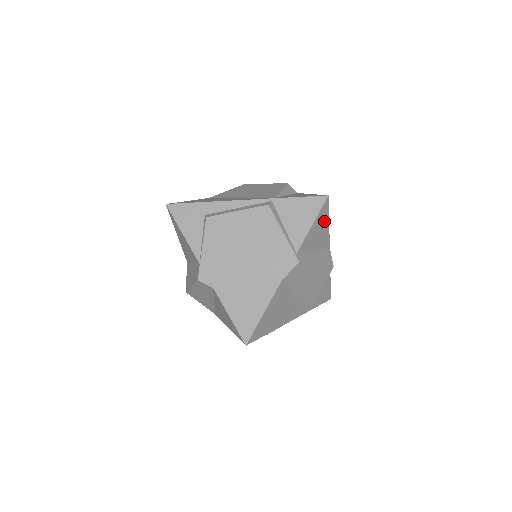
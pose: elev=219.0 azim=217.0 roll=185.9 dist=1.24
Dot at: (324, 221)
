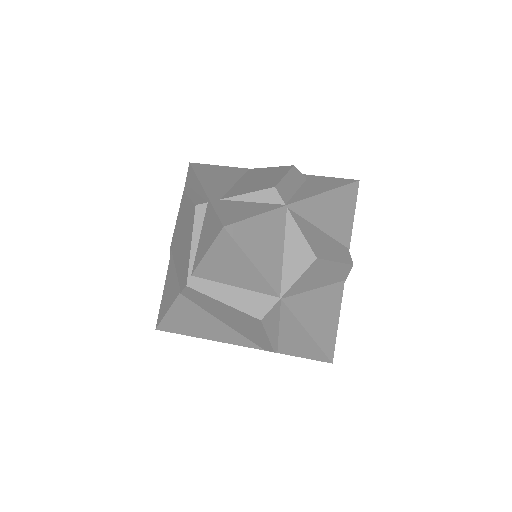
Dot at: (237, 257)
